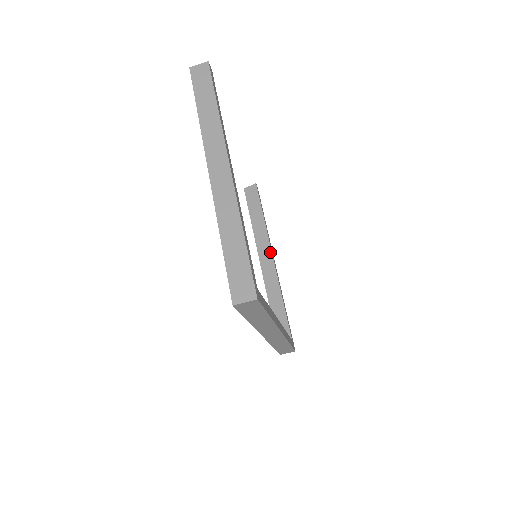
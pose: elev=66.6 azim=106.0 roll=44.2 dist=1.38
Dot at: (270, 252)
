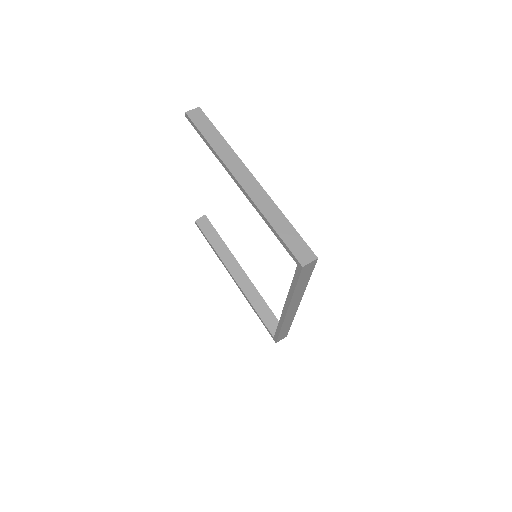
Dot at: (238, 265)
